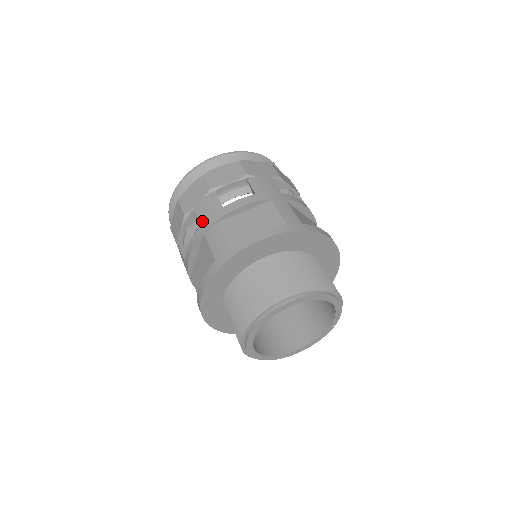
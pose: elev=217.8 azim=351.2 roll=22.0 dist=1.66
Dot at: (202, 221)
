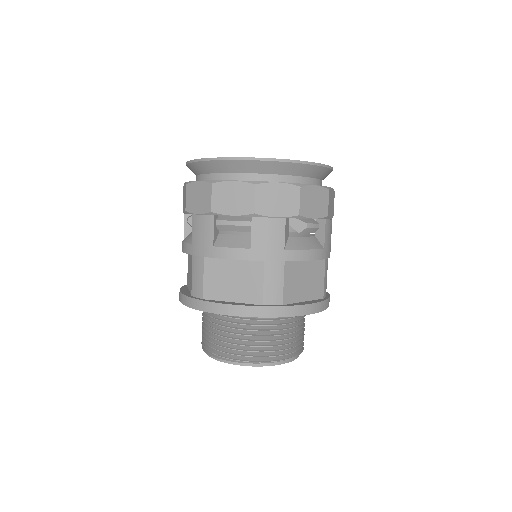
Dot at: (194, 241)
